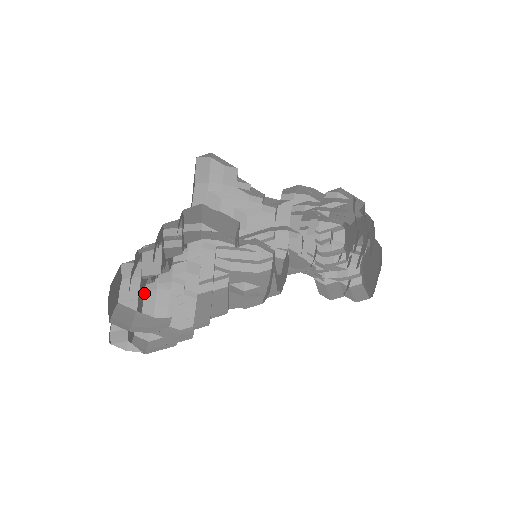
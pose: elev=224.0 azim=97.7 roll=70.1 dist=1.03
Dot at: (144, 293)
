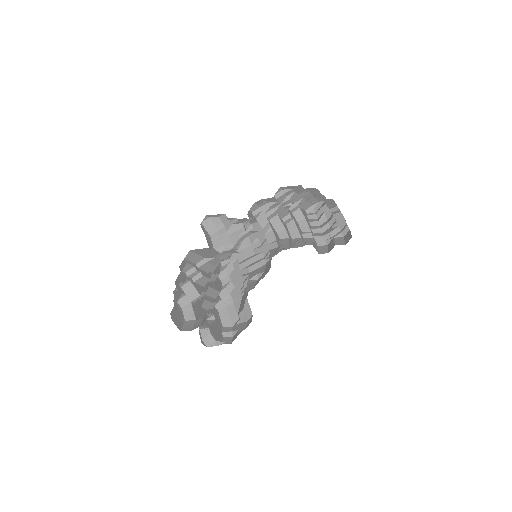
Dot at: (220, 312)
